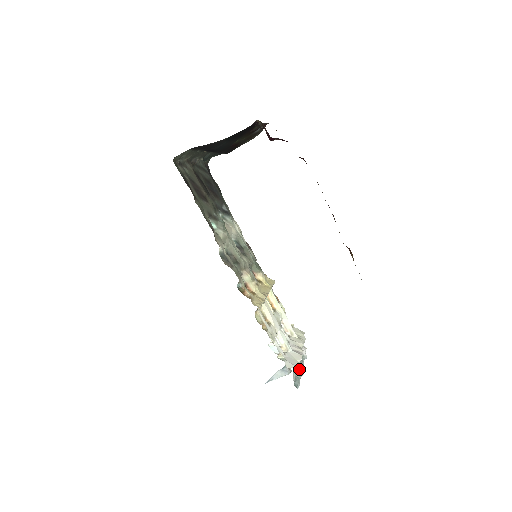
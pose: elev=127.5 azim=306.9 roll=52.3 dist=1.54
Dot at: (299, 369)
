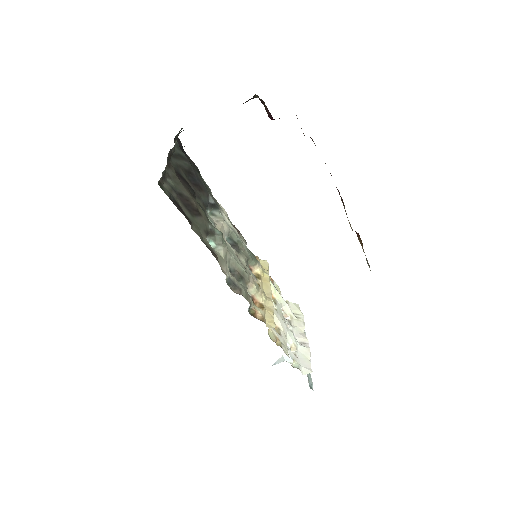
Dot at: occluded
